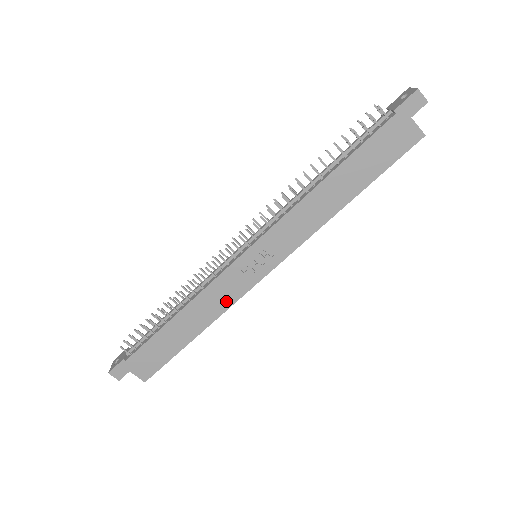
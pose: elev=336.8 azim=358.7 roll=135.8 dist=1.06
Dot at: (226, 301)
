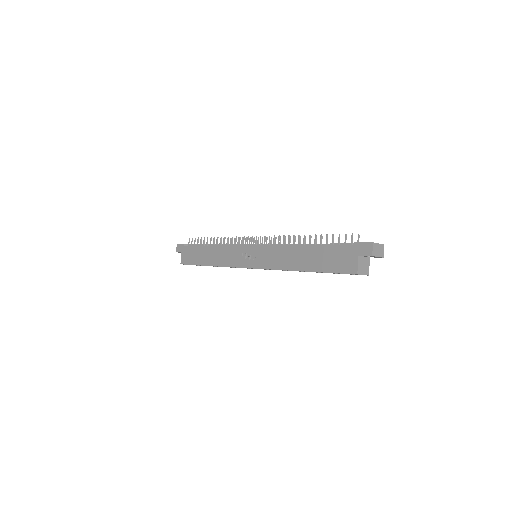
Dot at: (228, 262)
